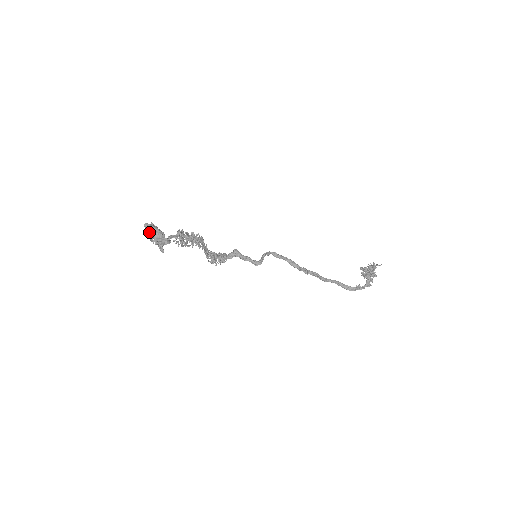
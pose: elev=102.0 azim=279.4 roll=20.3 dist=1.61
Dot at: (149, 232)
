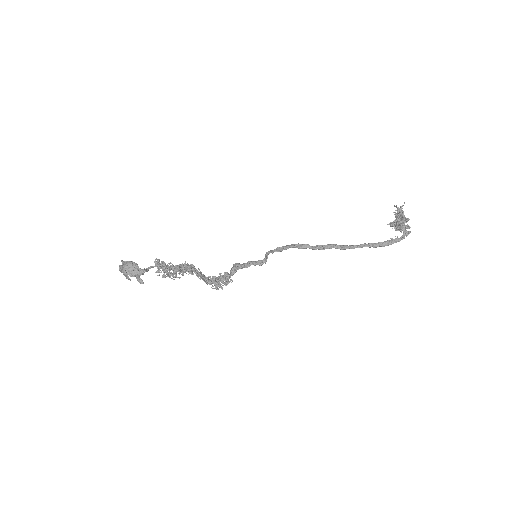
Dot at: (122, 270)
